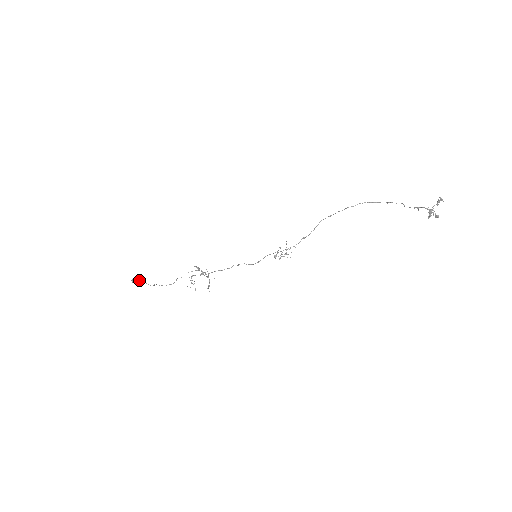
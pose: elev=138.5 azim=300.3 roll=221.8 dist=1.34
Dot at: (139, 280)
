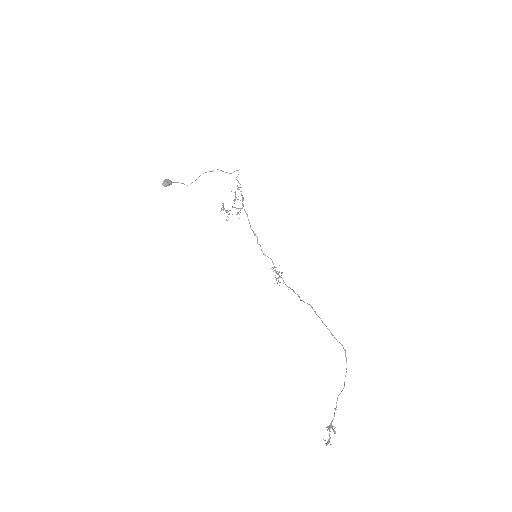
Dot at: (171, 183)
